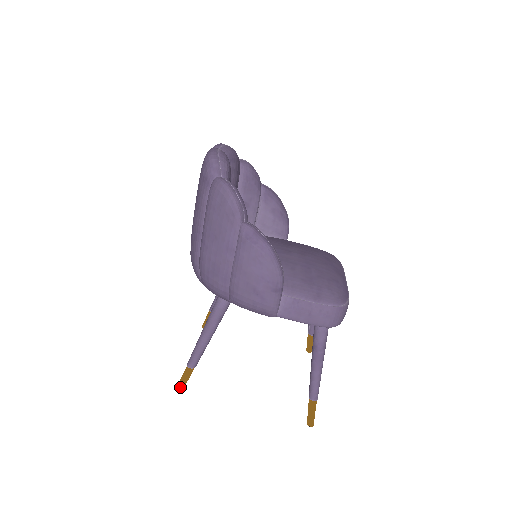
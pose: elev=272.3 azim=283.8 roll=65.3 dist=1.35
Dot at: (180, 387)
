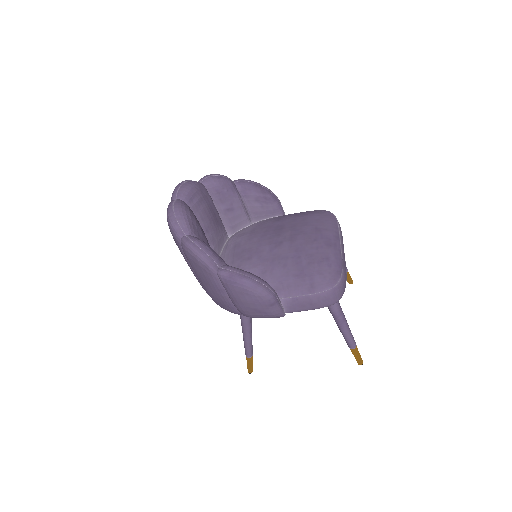
Dot at: (249, 371)
